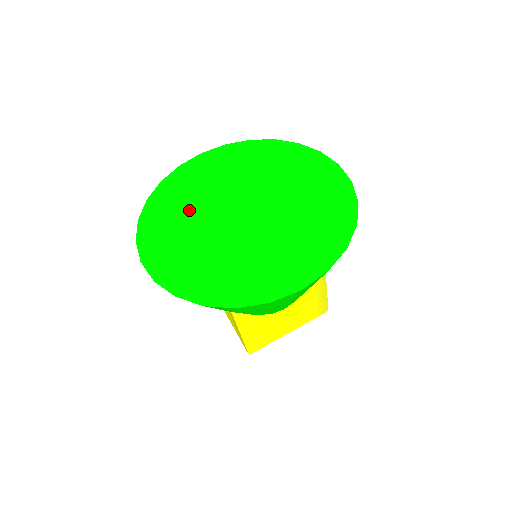
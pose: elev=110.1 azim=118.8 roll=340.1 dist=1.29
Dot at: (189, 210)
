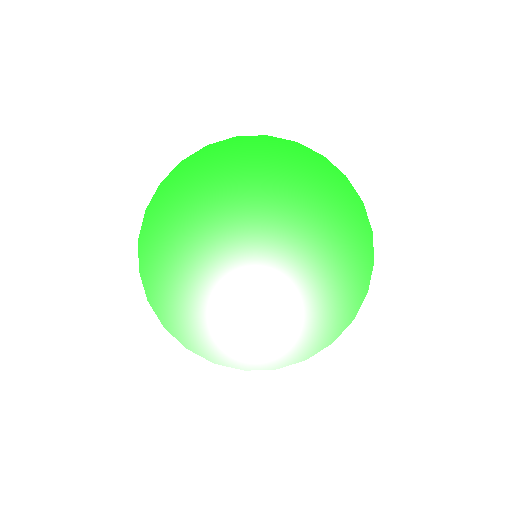
Dot at: (196, 237)
